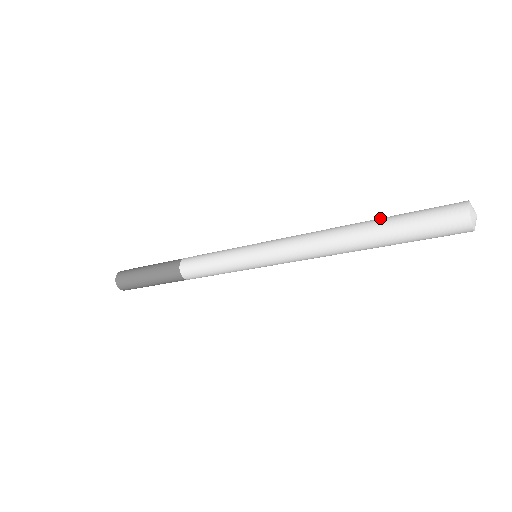
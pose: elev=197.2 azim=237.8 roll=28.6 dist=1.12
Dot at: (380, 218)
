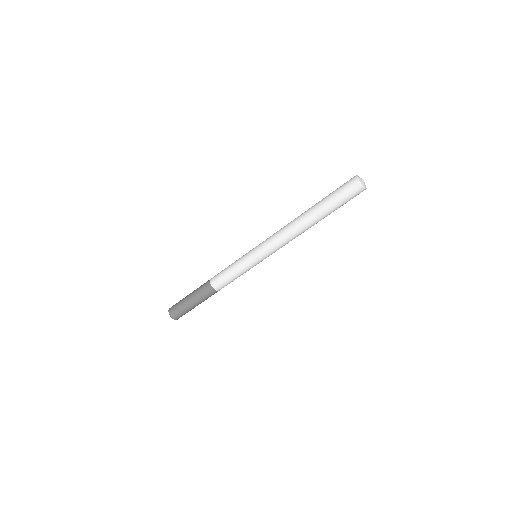
Dot at: occluded
